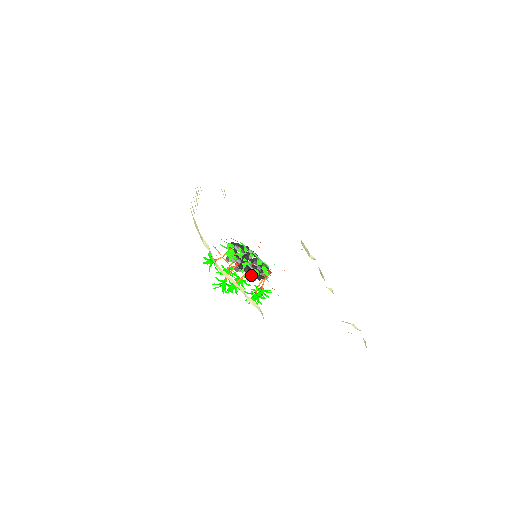
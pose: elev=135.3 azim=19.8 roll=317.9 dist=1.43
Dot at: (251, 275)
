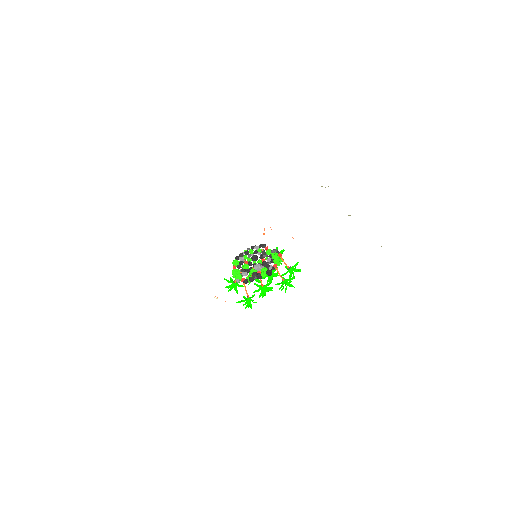
Dot at: (260, 278)
